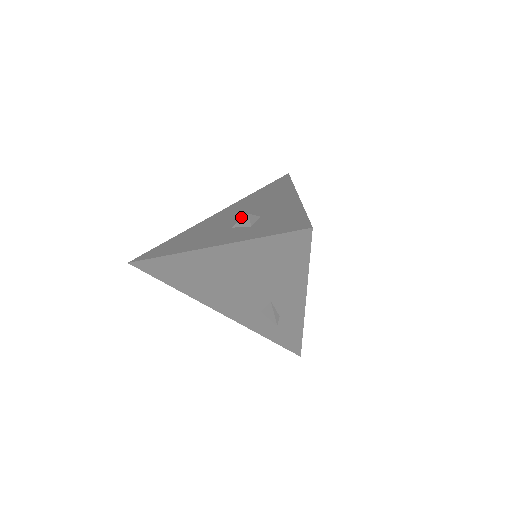
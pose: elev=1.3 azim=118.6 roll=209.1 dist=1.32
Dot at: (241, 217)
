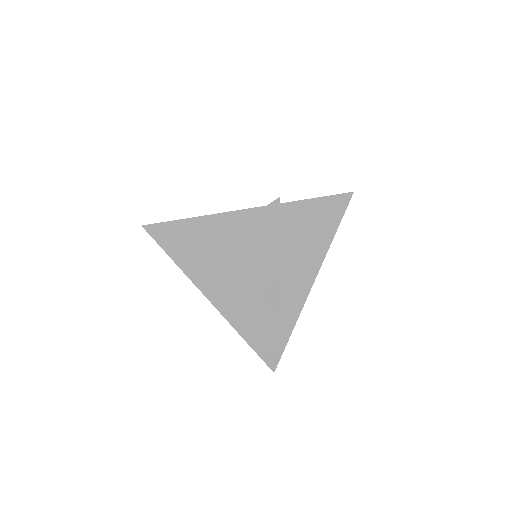
Dot at: occluded
